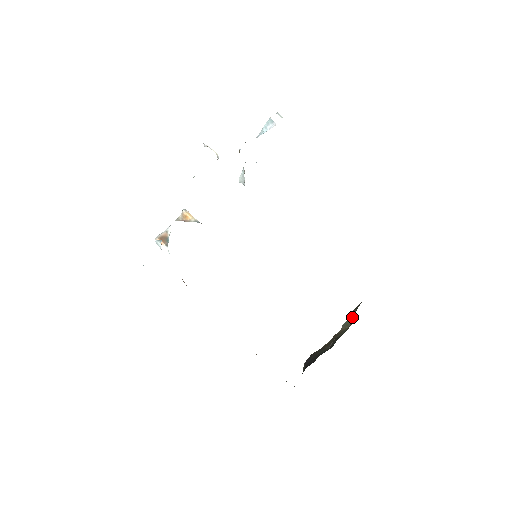
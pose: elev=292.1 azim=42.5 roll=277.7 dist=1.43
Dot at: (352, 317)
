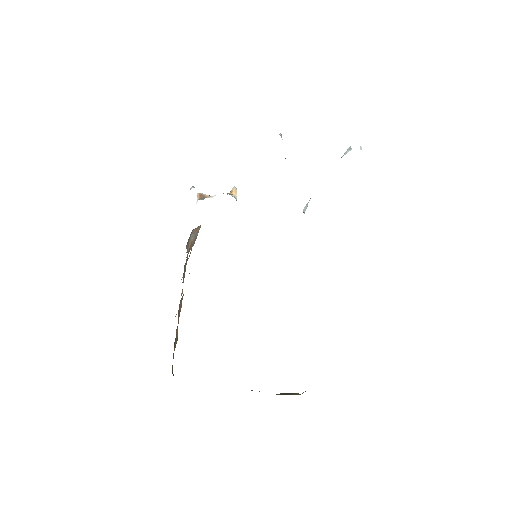
Dot at: occluded
